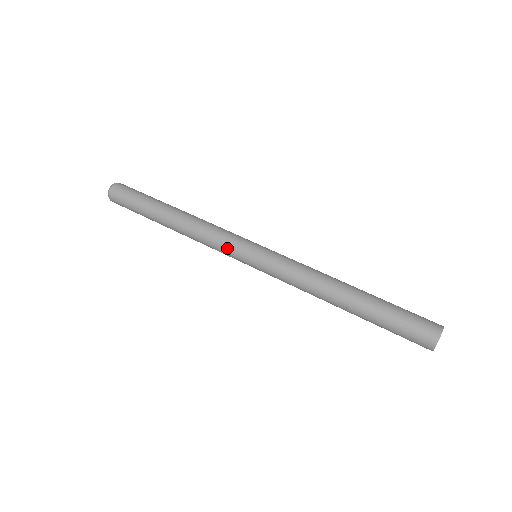
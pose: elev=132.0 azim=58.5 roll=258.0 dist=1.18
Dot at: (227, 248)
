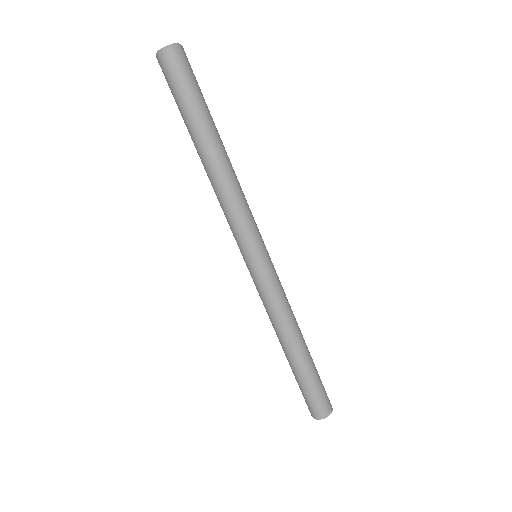
Dot at: (233, 234)
